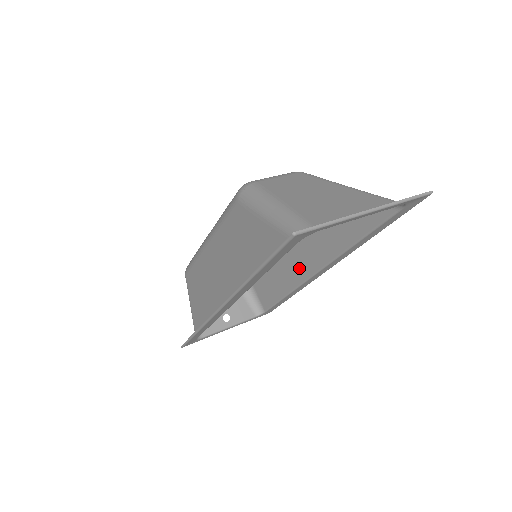
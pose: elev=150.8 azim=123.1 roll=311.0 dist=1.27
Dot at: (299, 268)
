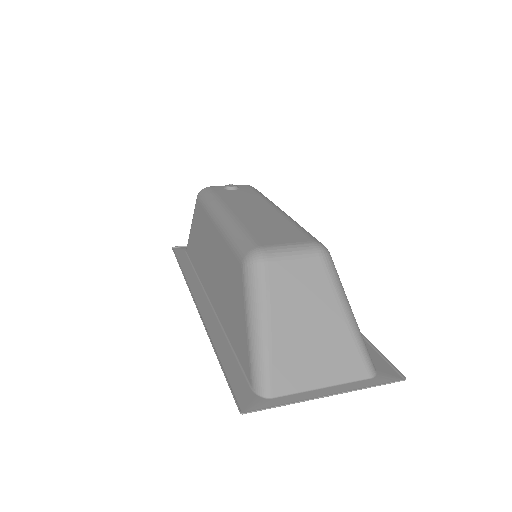
Dot at: occluded
